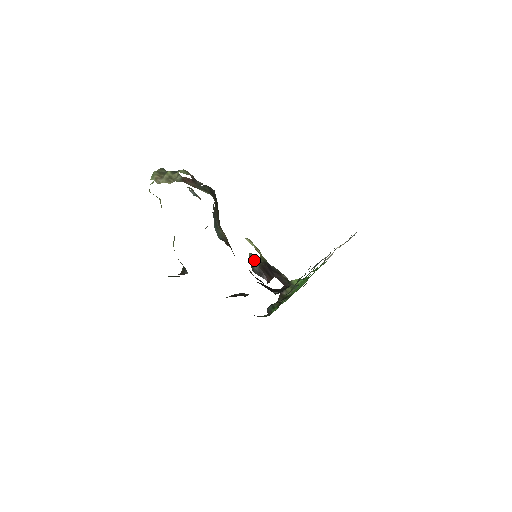
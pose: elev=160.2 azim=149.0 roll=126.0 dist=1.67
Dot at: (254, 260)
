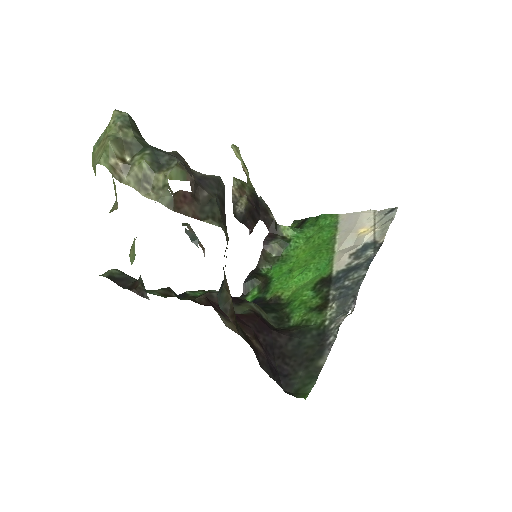
Dot at: (239, 196)
